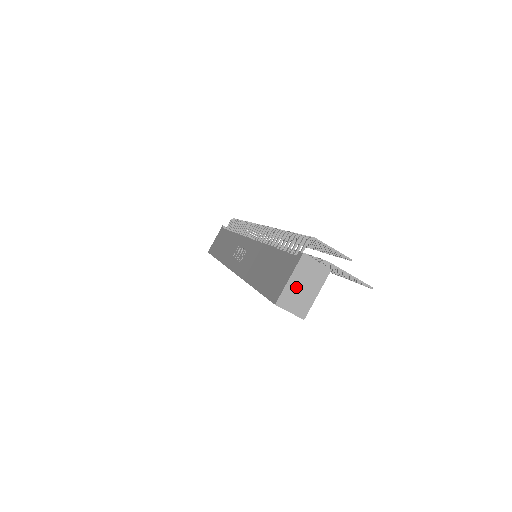
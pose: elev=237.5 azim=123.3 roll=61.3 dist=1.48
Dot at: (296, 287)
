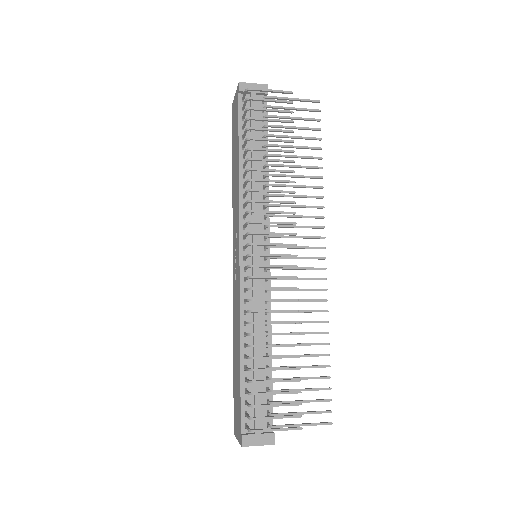
Dot at: occluded
